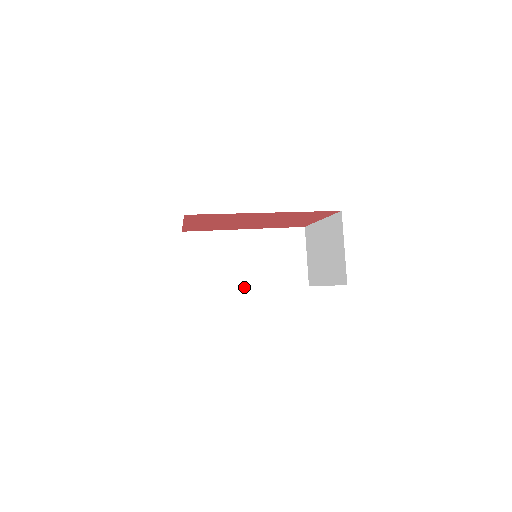
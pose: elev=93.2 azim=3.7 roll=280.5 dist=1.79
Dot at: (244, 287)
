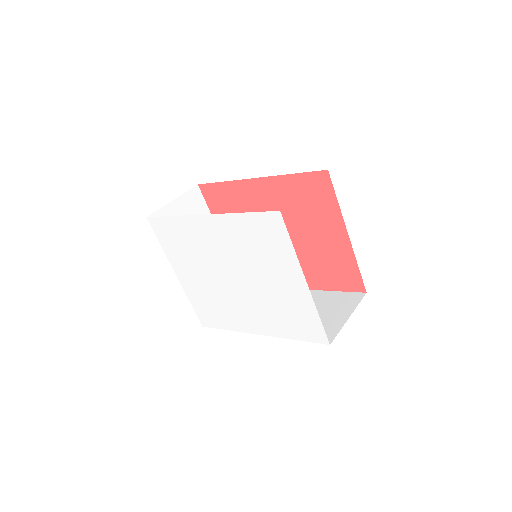
Dot at: occluded
